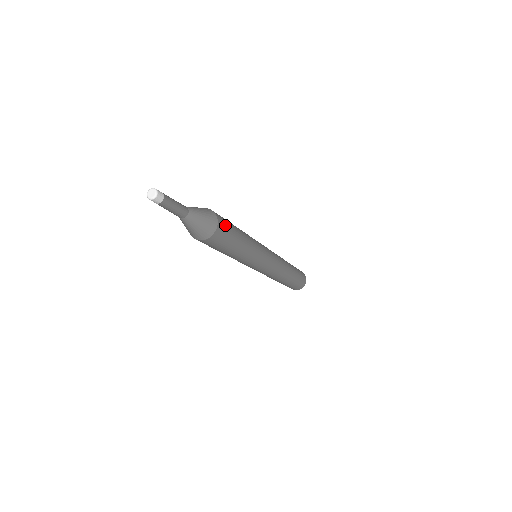
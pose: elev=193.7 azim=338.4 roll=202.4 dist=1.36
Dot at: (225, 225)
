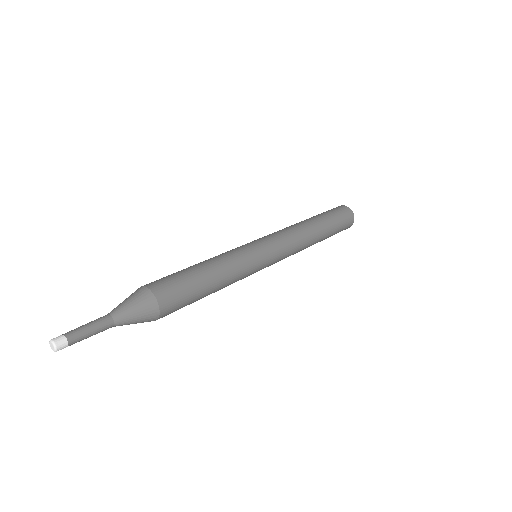
Dot at: (170, 289)
